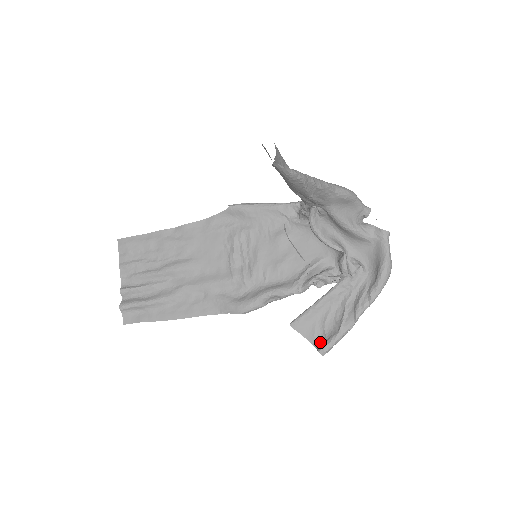
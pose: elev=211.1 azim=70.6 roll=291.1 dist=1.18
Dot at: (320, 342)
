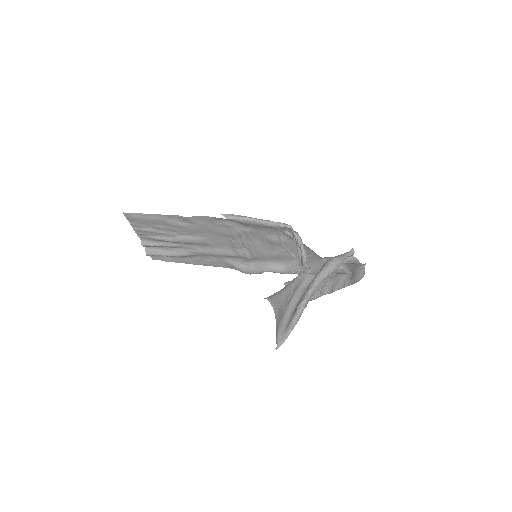
Dot at: occluded
